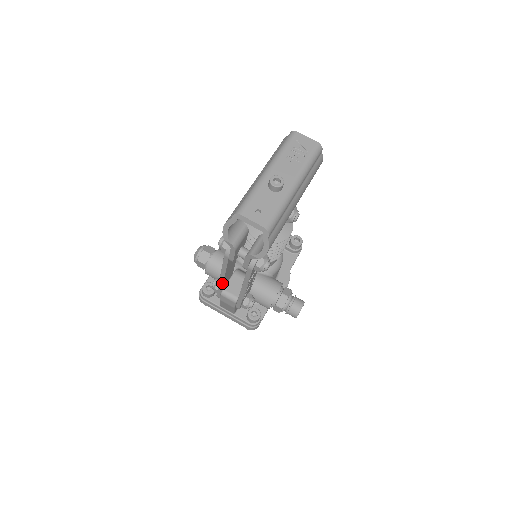
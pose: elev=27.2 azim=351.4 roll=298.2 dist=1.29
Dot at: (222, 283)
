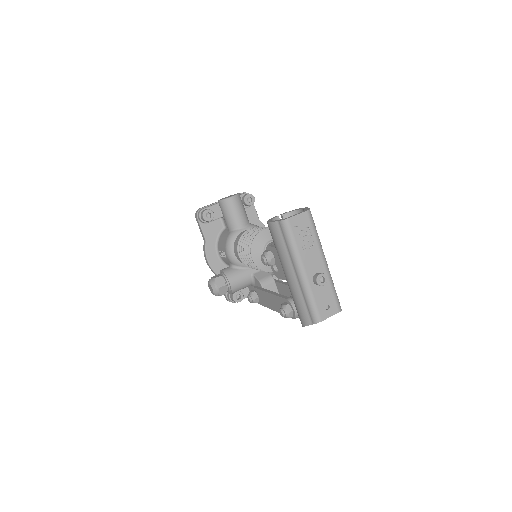
Dot at: occluded
